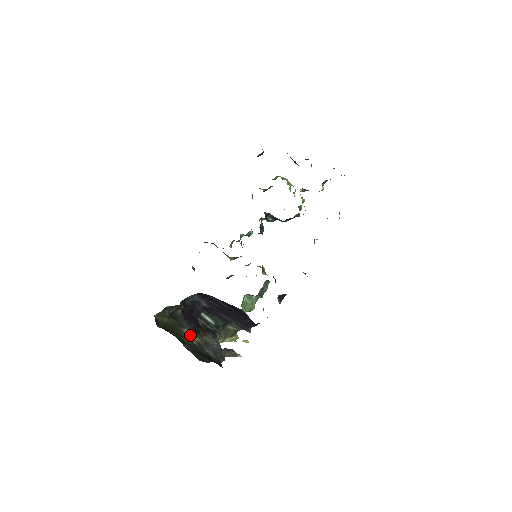
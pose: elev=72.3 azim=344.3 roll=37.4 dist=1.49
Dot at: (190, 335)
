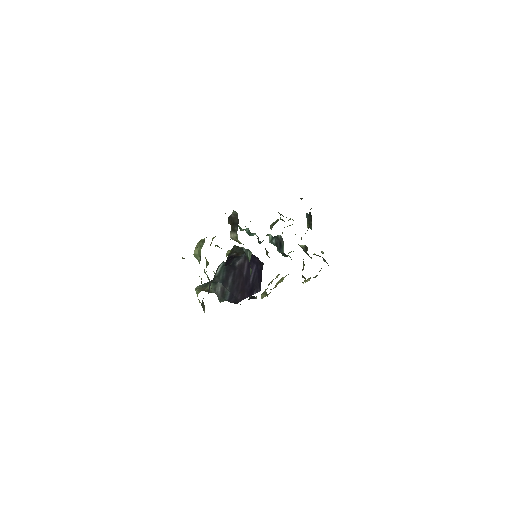
Dot at: occluded
